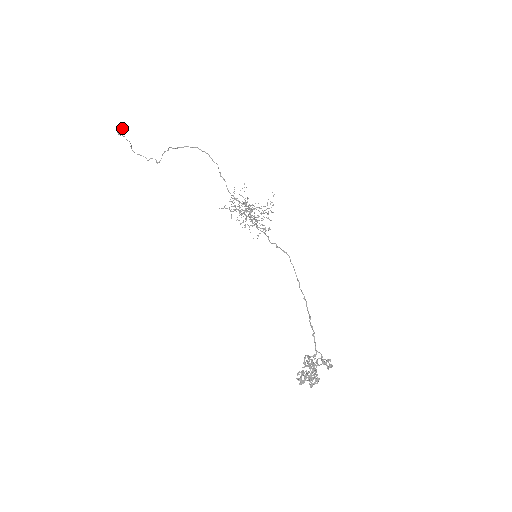
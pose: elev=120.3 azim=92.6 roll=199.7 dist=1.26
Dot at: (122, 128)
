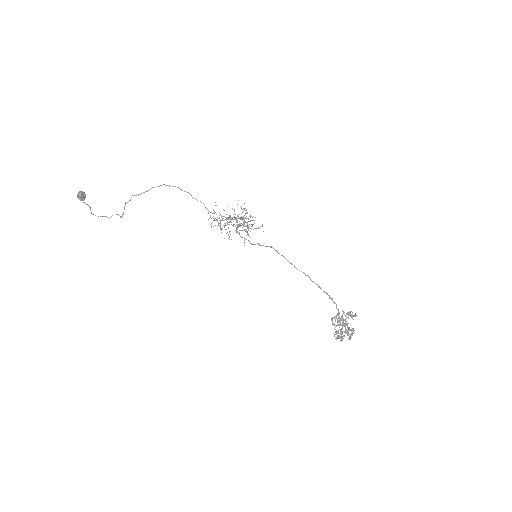
Dot at: (83, 193)
